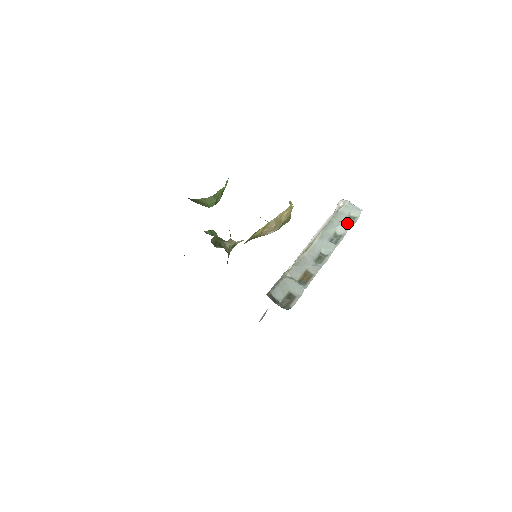
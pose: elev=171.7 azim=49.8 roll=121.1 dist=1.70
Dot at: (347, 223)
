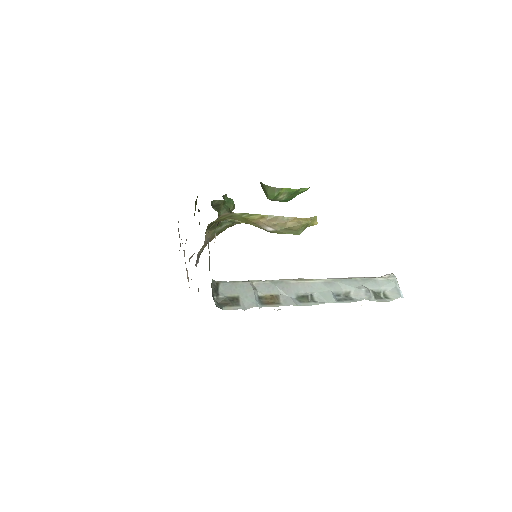
Dot at: (370, 293)
